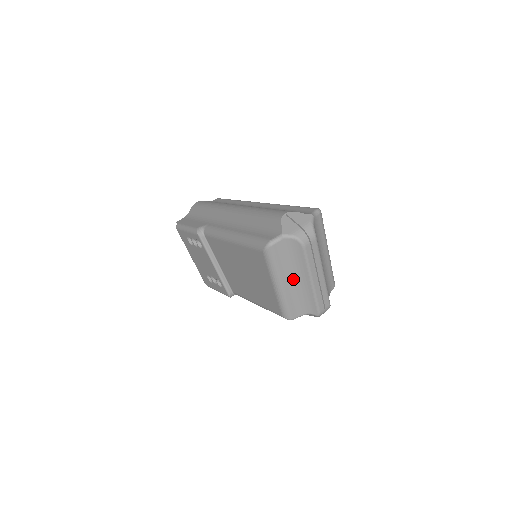
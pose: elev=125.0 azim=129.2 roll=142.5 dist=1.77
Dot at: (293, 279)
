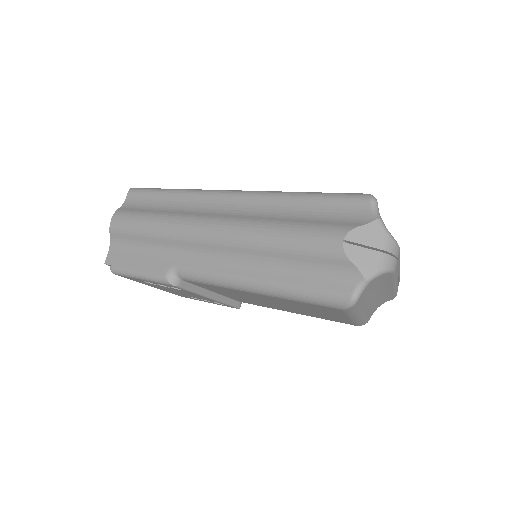
Dot at: (373, 298)
